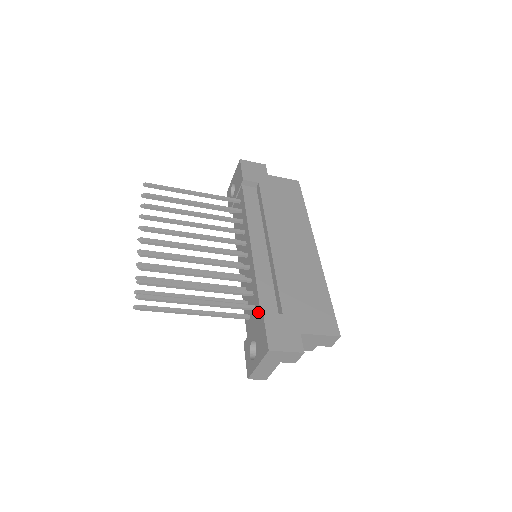
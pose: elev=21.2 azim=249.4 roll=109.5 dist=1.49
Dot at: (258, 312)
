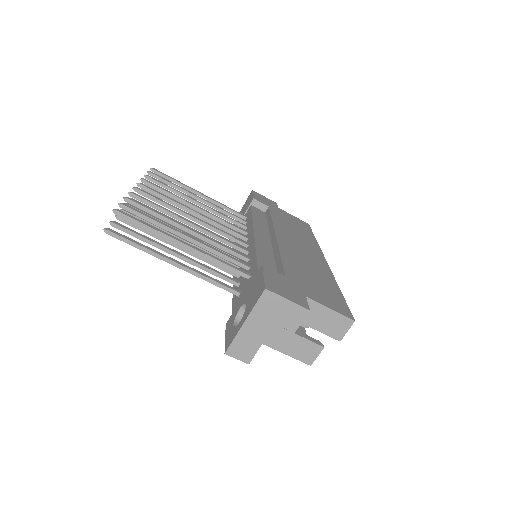
Dot at: (254, 274)
